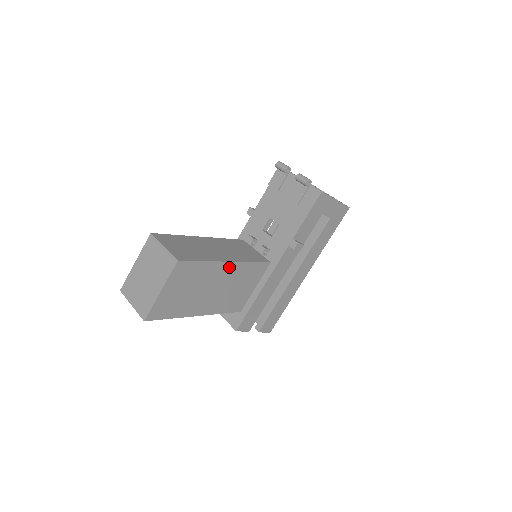
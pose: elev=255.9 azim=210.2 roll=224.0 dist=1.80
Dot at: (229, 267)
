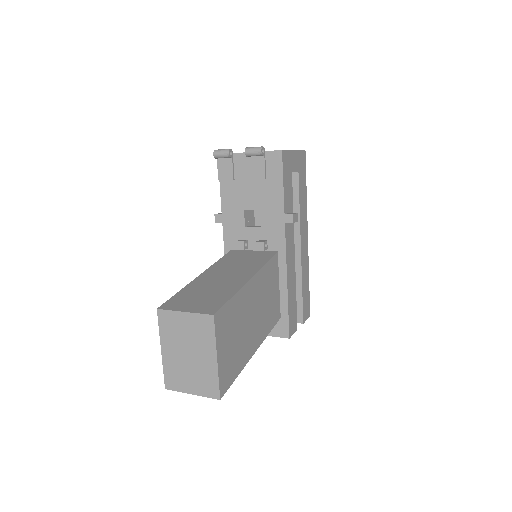
Dot at: (252, 284)
